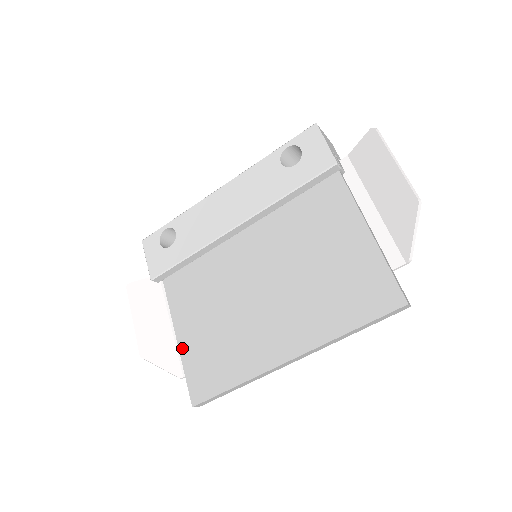
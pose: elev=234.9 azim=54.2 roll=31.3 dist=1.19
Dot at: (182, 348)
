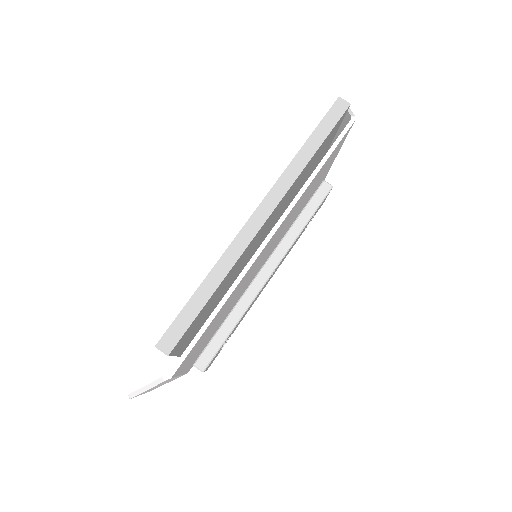
Dot at: occluded
